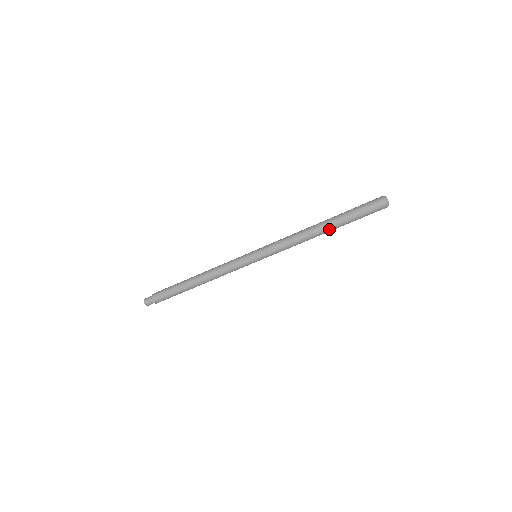
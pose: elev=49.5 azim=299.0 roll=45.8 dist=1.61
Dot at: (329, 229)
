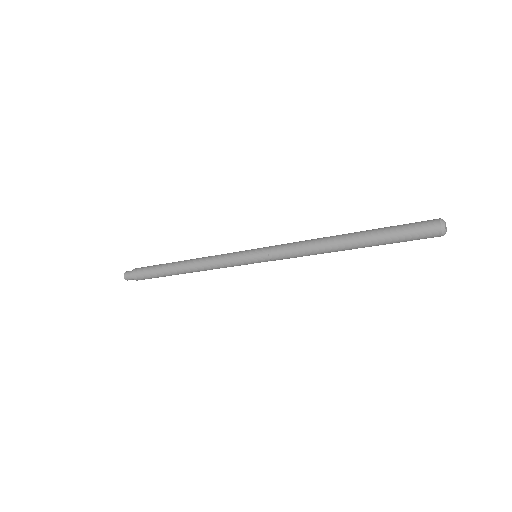
Dot at: (355, 248)
